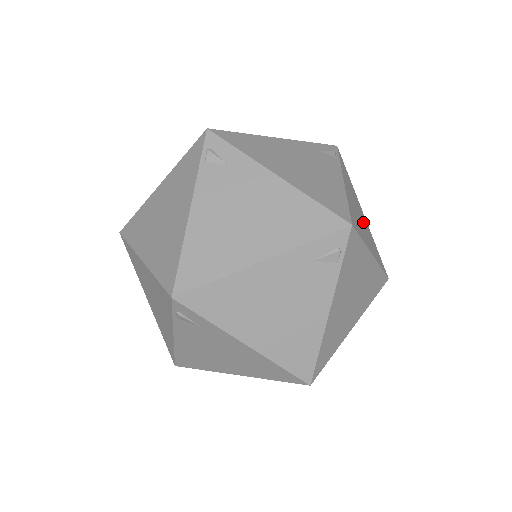
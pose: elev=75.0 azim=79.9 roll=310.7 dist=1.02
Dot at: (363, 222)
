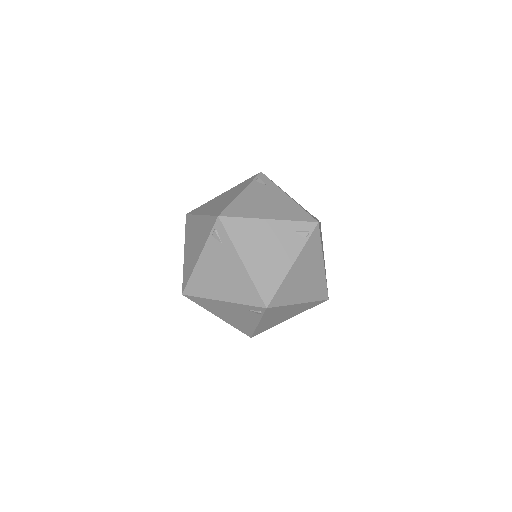
Dot at: (323, 254)
